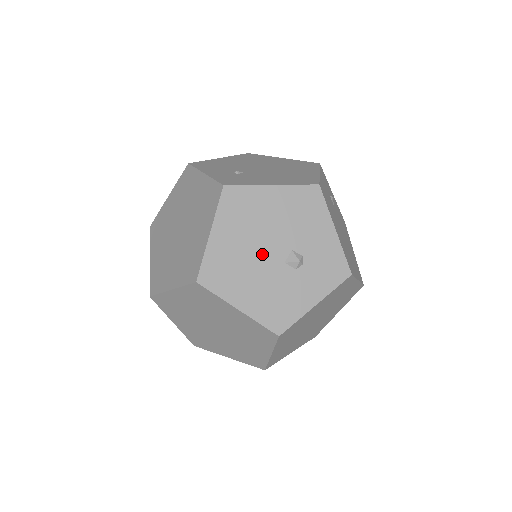
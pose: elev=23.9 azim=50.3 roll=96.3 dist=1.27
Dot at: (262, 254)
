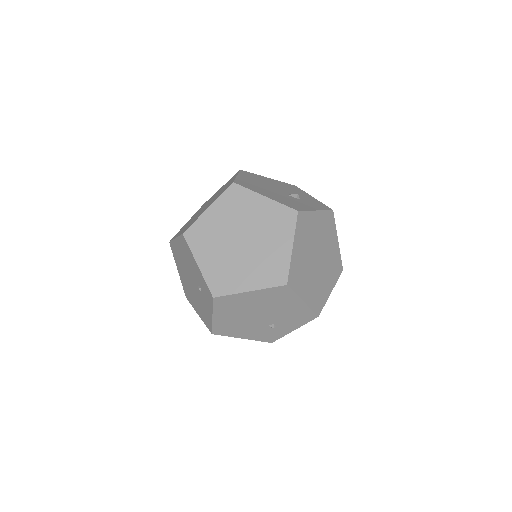
Dot at: (272, 189)
